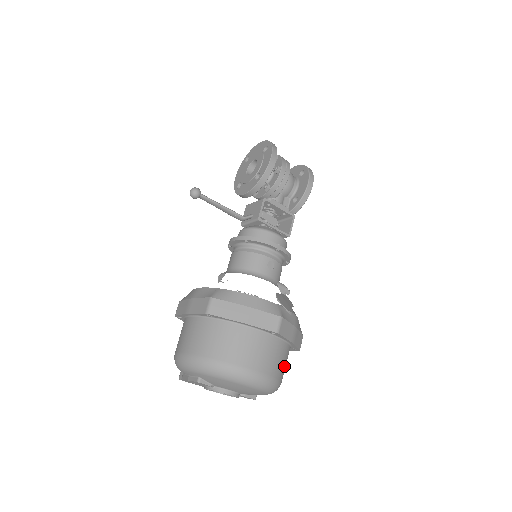
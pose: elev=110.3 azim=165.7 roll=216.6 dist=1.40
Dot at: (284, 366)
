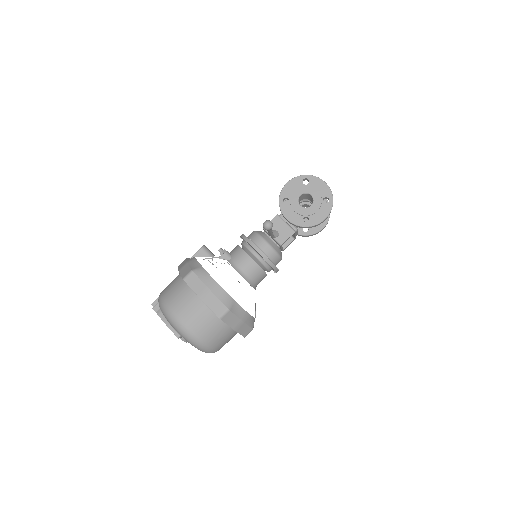
Dot at: occluded
